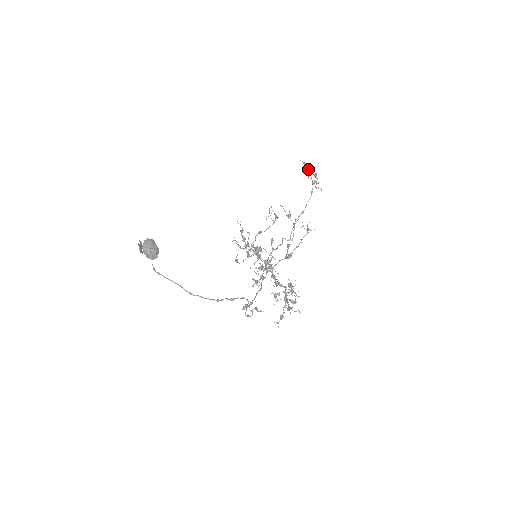
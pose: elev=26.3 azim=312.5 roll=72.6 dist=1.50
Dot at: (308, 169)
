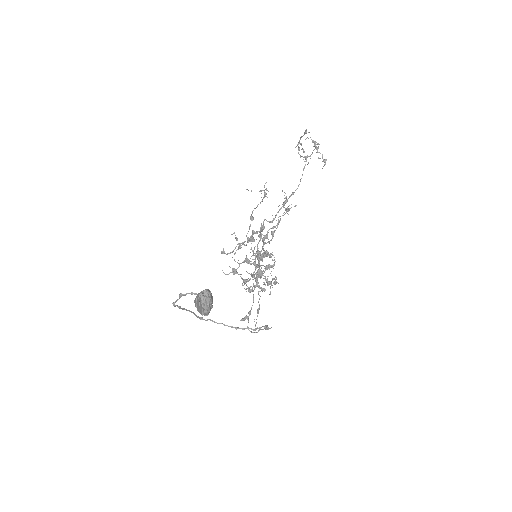
Dot at: (316, 148)
